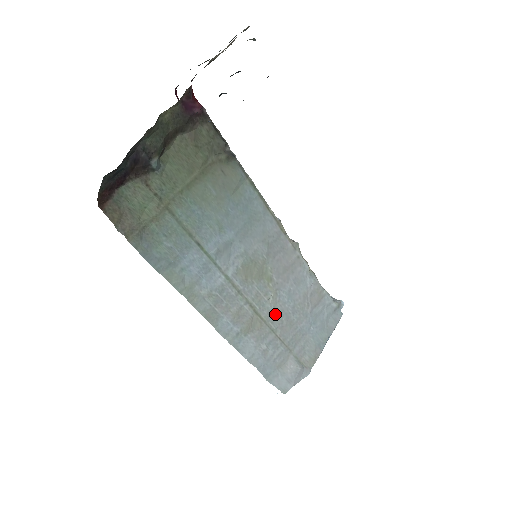
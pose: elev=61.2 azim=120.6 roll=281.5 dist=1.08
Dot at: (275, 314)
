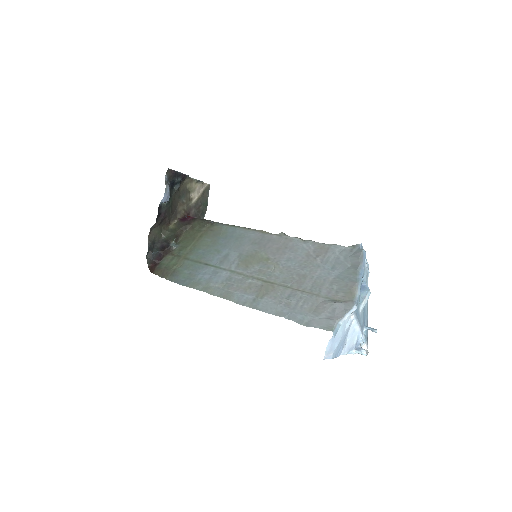
Dot at: (284, 276)
